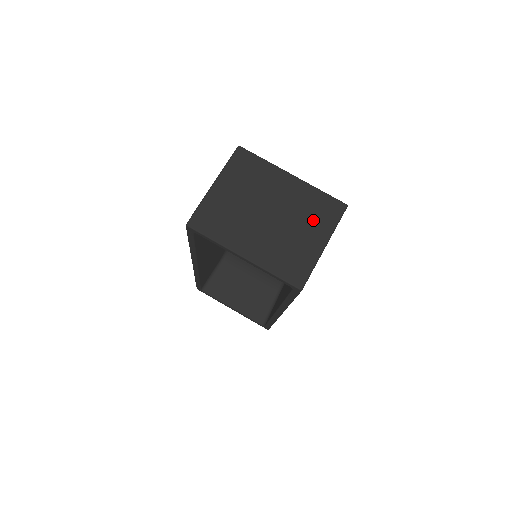
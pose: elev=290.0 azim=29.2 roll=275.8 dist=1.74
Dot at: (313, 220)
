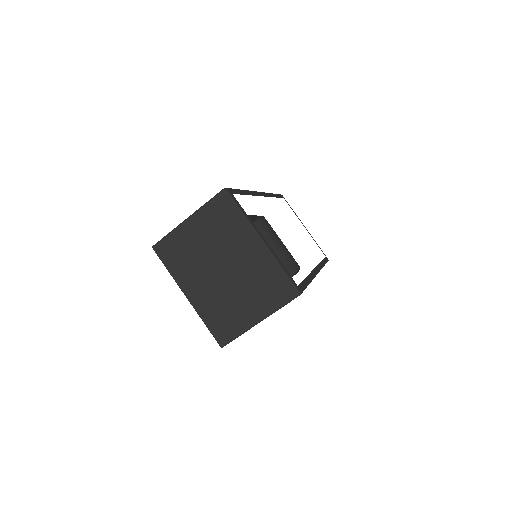
Dot at: (260, 293)
